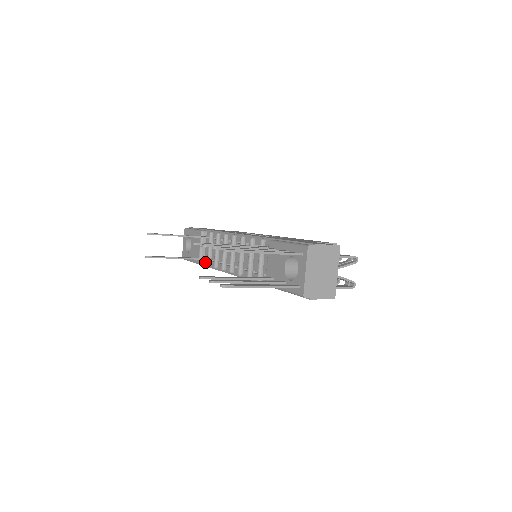
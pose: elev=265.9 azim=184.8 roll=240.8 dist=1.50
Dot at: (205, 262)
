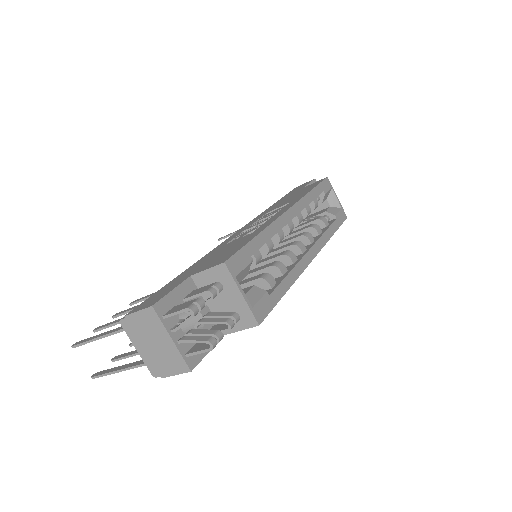
Dot at: occluded
